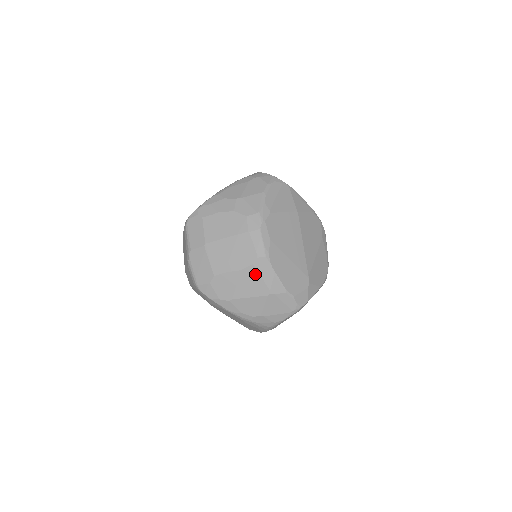
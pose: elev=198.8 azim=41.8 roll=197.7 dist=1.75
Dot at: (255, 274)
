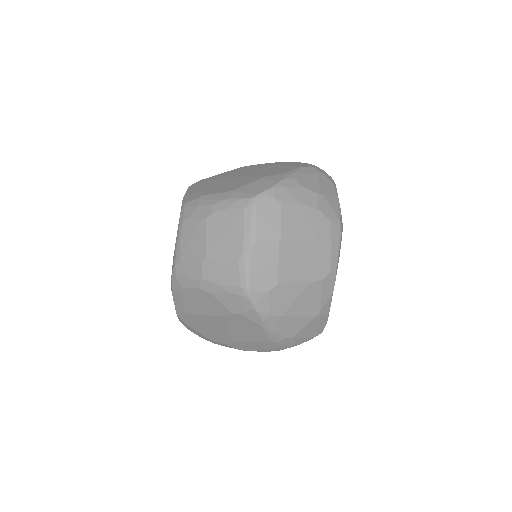
Dot at: (318, 291)
